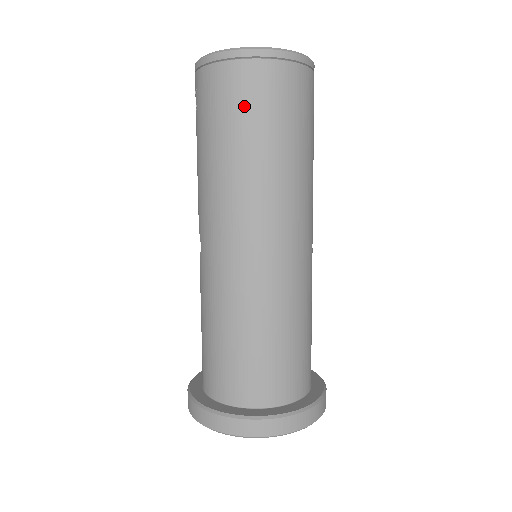
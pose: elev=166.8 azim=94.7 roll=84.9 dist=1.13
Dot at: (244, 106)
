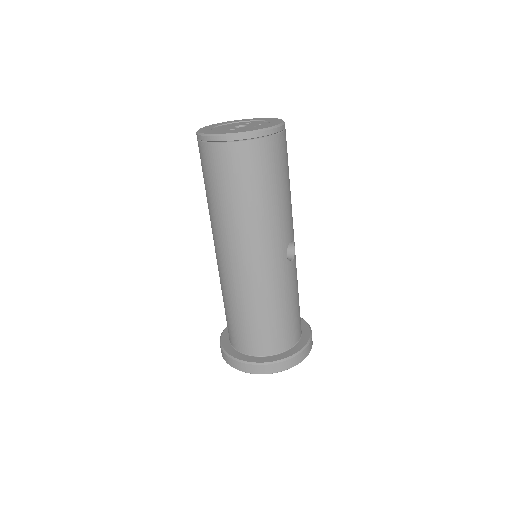
Dot at: (215, 174)
